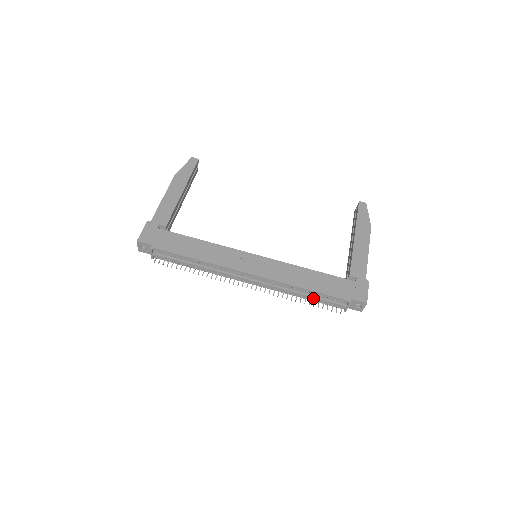
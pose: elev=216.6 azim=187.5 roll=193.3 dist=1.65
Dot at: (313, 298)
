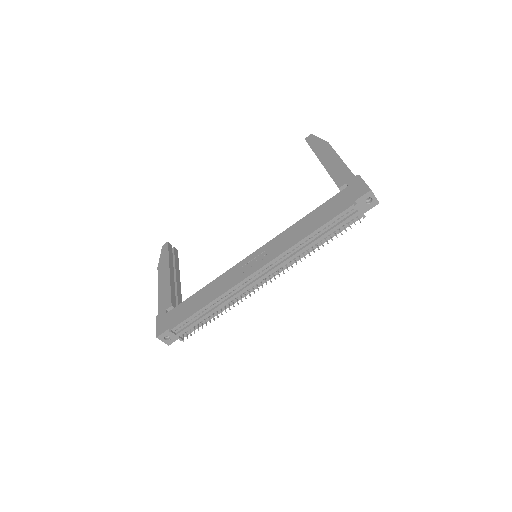
Dot at: (325, 235)
